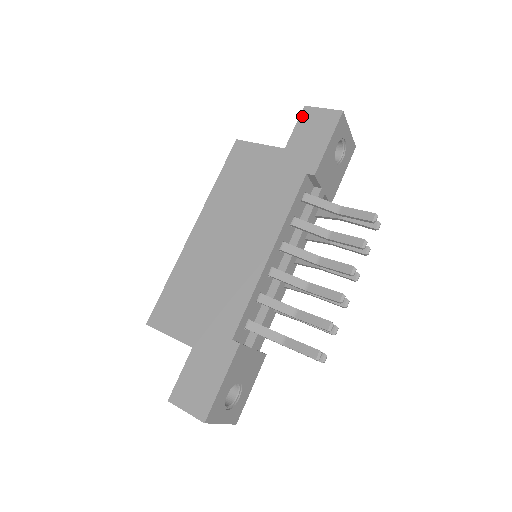
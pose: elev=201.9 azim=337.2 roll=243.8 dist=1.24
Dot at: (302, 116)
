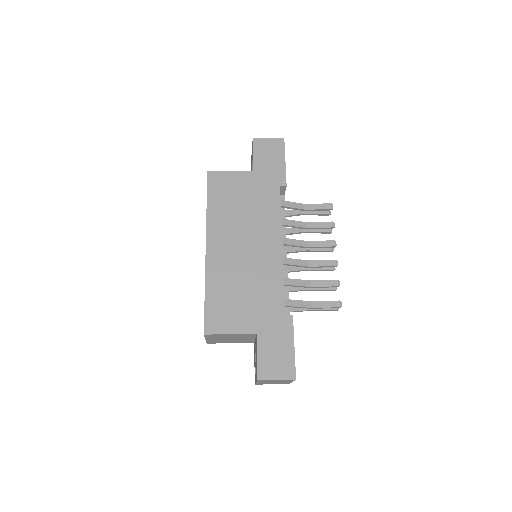
Dot at: (255, 146)
